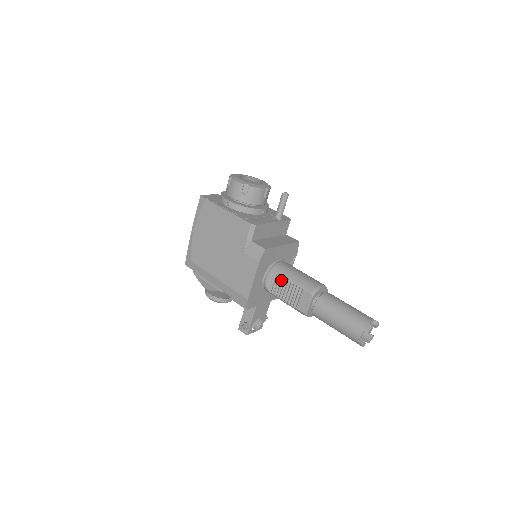
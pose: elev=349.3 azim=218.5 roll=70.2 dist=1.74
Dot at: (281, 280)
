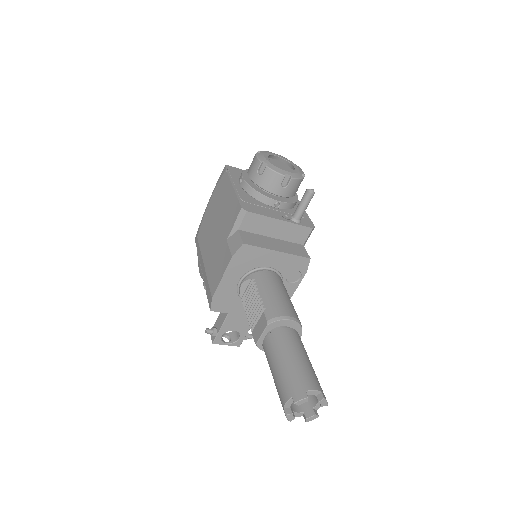
Dot at: (253, 291)
